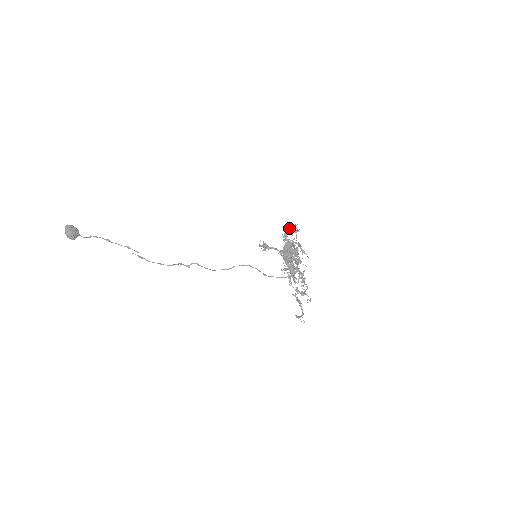
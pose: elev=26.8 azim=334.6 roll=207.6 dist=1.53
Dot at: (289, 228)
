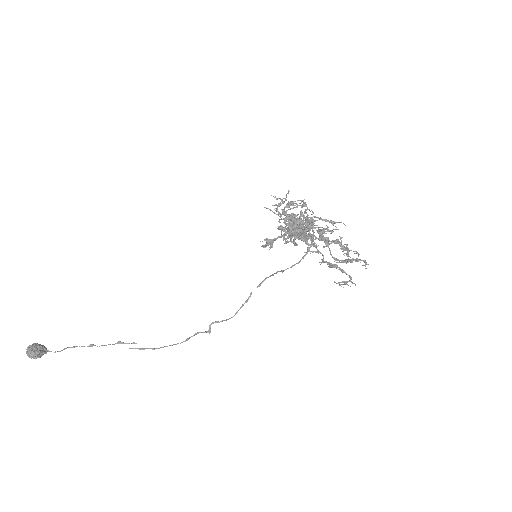
Dot at: (286, 204)
